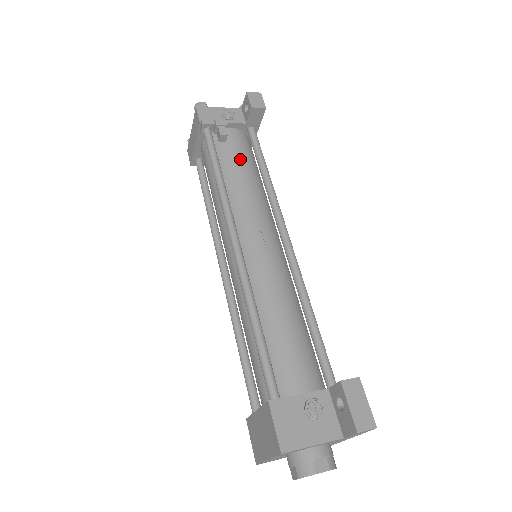
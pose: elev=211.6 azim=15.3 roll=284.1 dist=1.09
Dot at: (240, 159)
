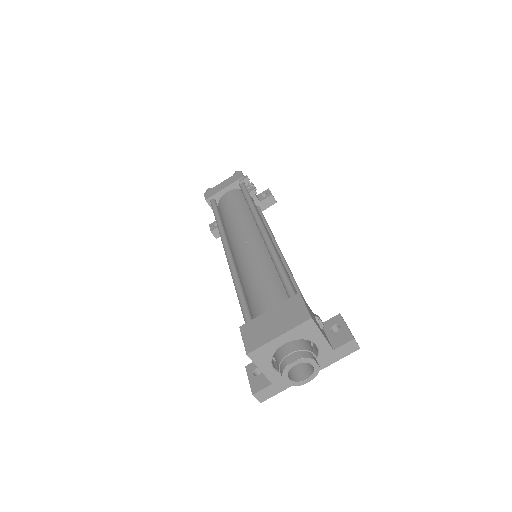
Dot at: occluded
